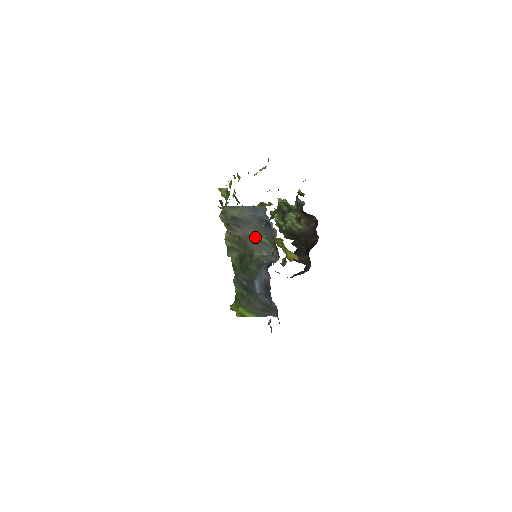
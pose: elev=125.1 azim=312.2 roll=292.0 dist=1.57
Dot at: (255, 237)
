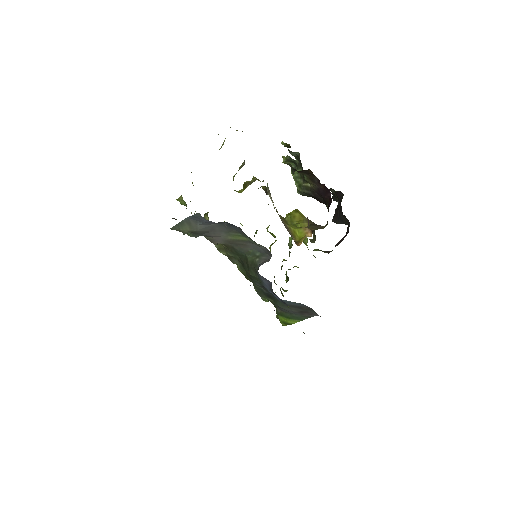
Dot at: (235, 239)
